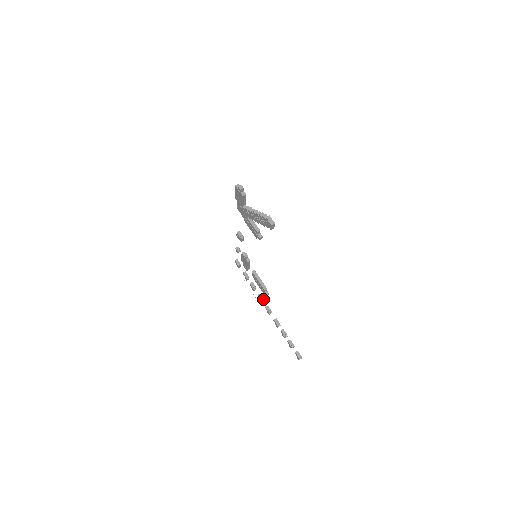
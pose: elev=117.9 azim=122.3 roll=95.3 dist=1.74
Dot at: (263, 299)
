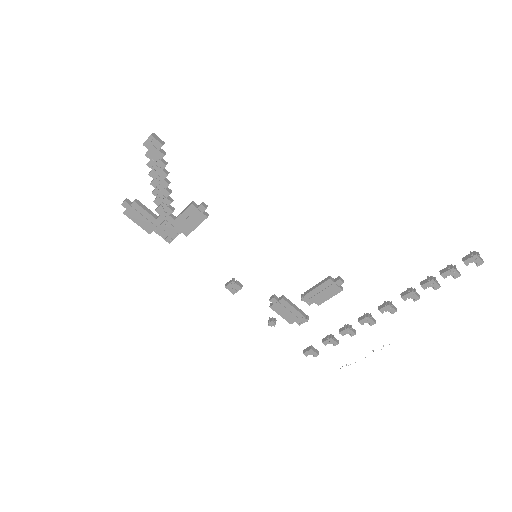
Dot at: (366, 314)
